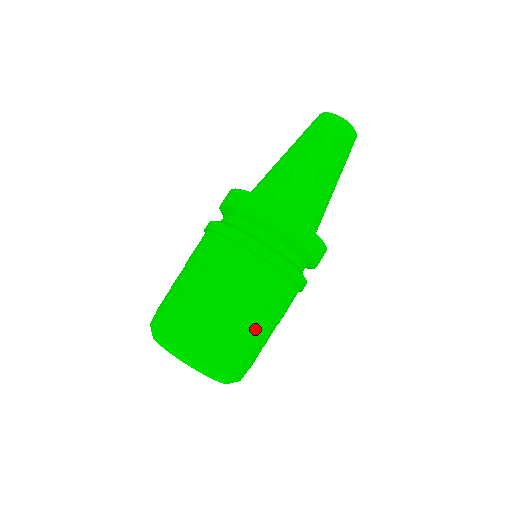
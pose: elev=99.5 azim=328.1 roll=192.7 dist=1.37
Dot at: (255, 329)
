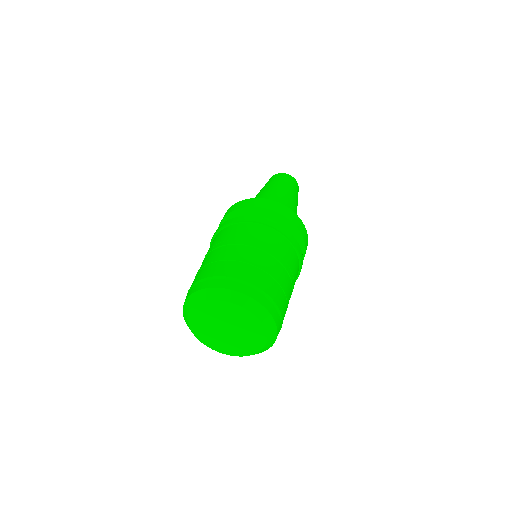
Dot at: (289, 299)
